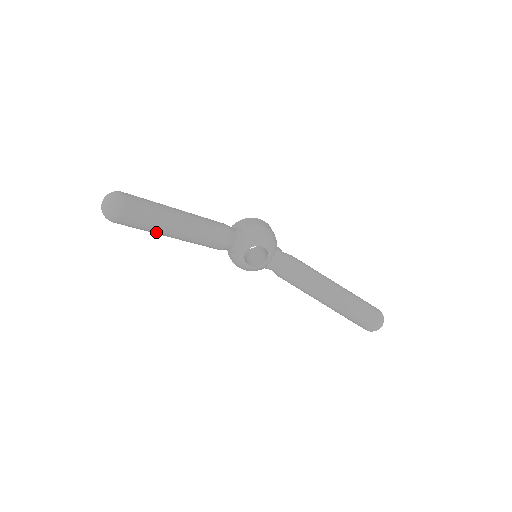
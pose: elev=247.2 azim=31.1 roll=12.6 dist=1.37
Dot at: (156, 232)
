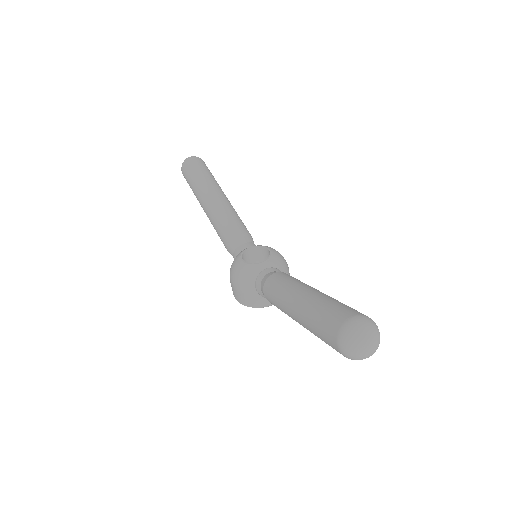
Dot at: (199, 187)
